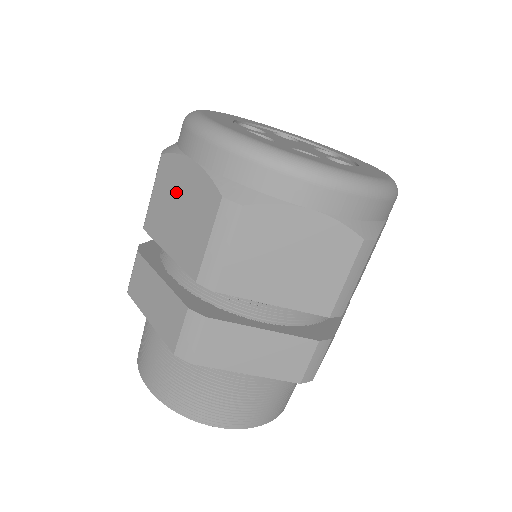
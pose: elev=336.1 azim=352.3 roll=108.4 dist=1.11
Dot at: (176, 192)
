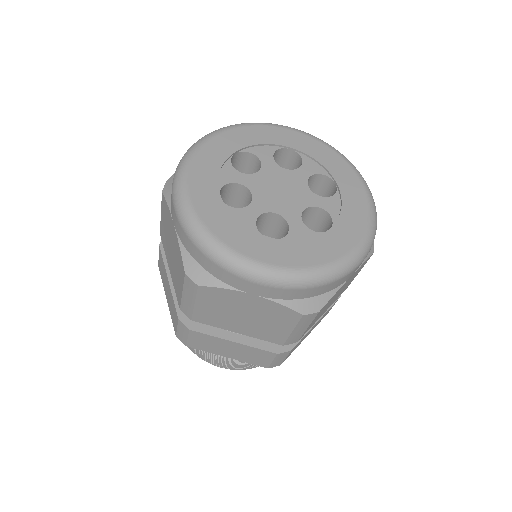
Dot at: (169, 234)
